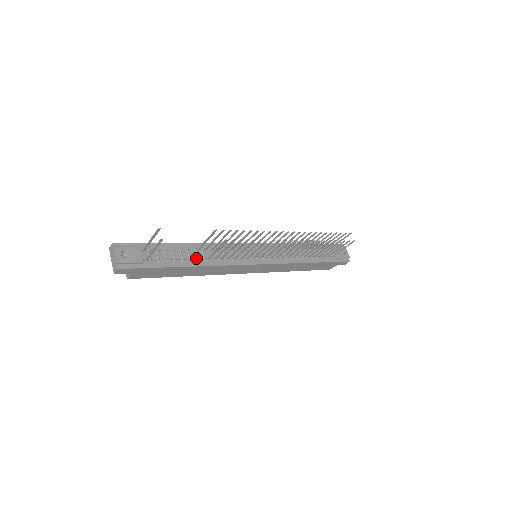
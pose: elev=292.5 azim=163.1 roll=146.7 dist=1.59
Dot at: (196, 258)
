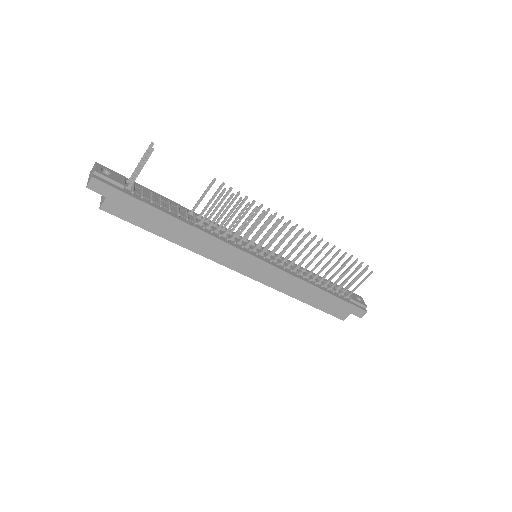
Dot at: (186, 216)
